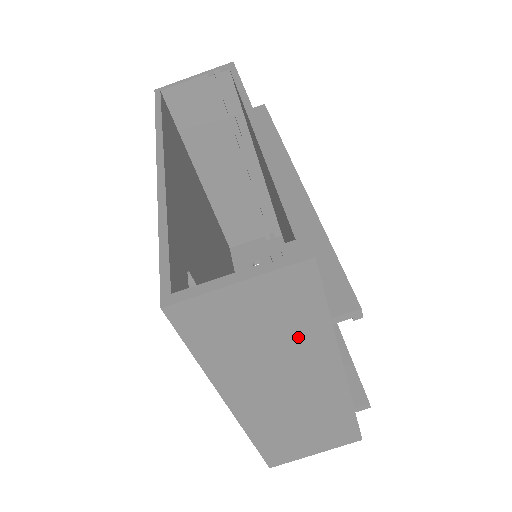
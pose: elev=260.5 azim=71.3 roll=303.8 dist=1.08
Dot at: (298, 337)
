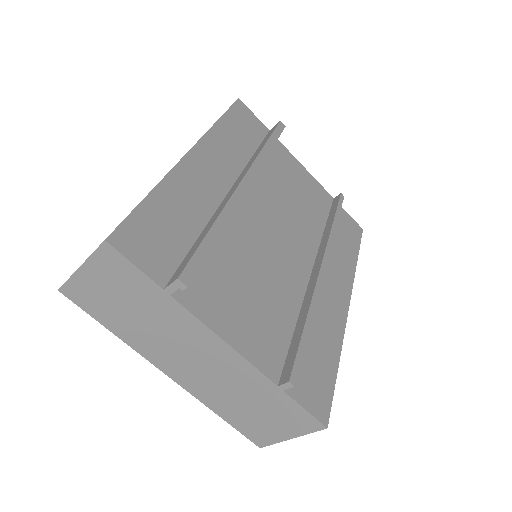
Dot at: (156, 308)
